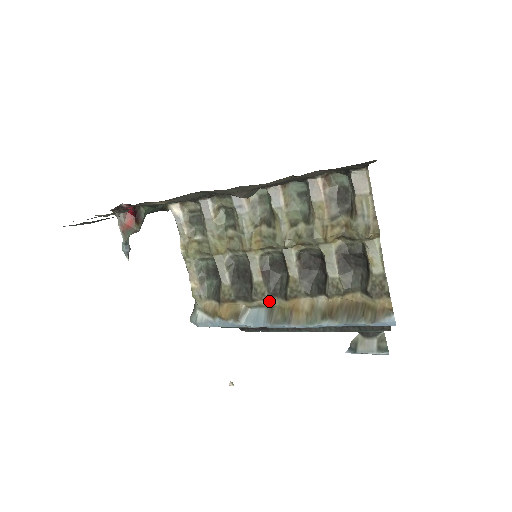
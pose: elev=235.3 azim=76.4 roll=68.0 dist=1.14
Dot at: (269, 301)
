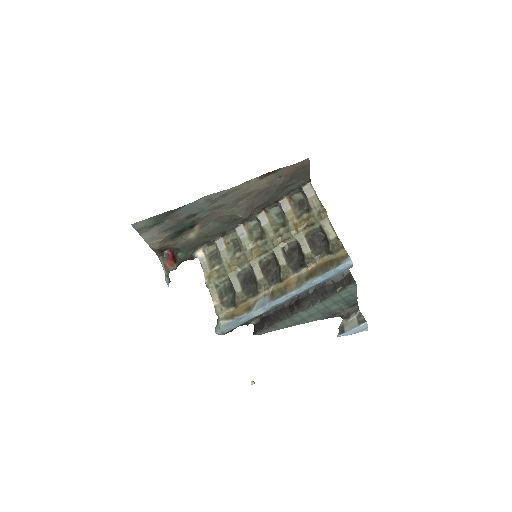
Dot at: (270, 289)
